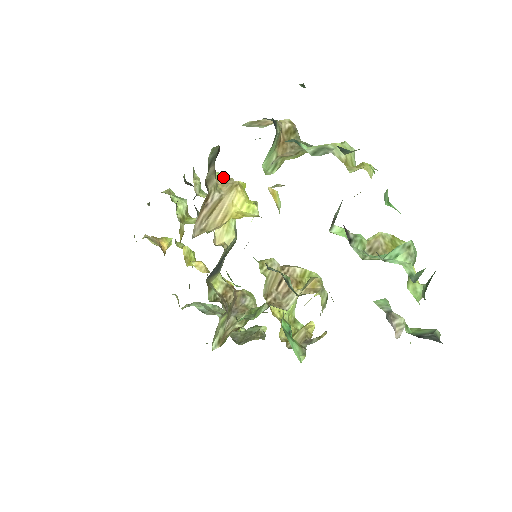
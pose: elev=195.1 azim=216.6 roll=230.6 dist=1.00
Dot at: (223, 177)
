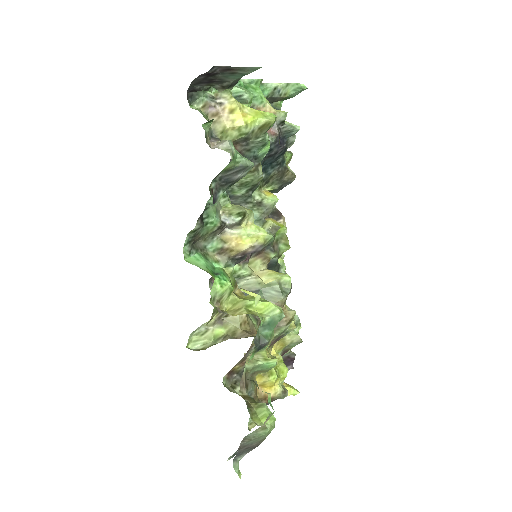
Dot at: (287, 243)
